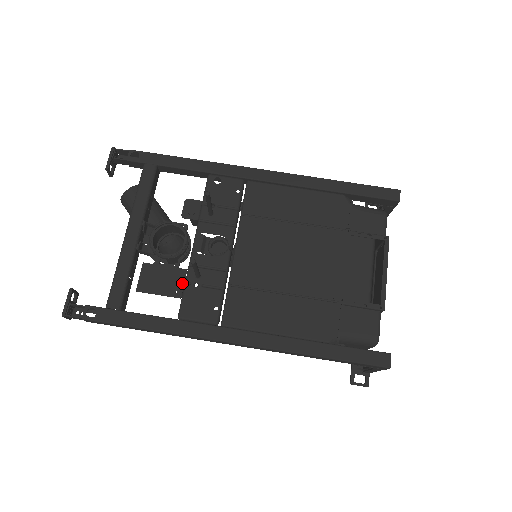
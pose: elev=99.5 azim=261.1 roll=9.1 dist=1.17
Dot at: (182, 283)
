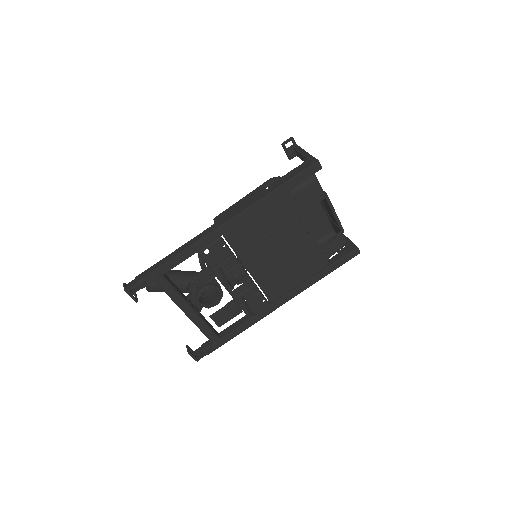
Dot at: (237, 307)
